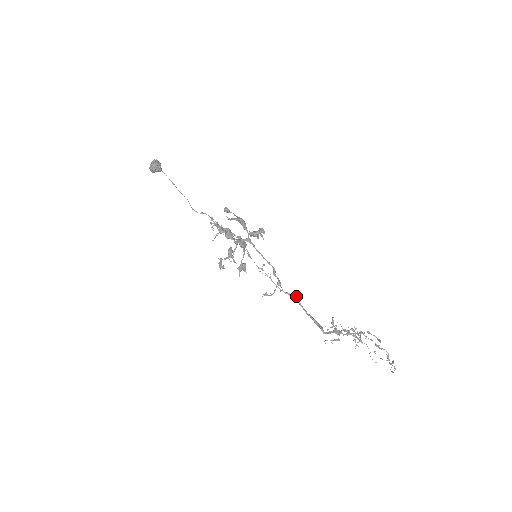
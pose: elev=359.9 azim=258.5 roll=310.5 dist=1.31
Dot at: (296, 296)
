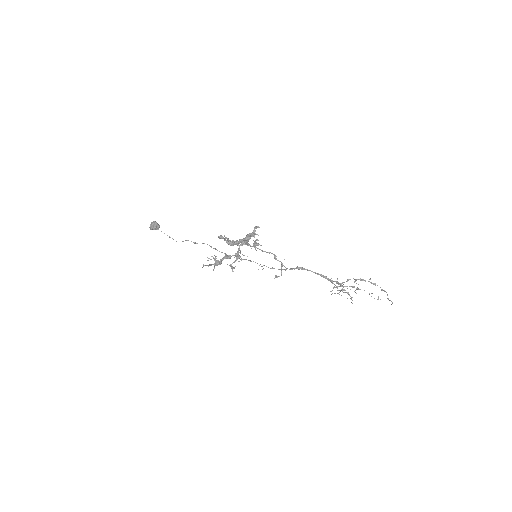
Dot at: (299, 267)
